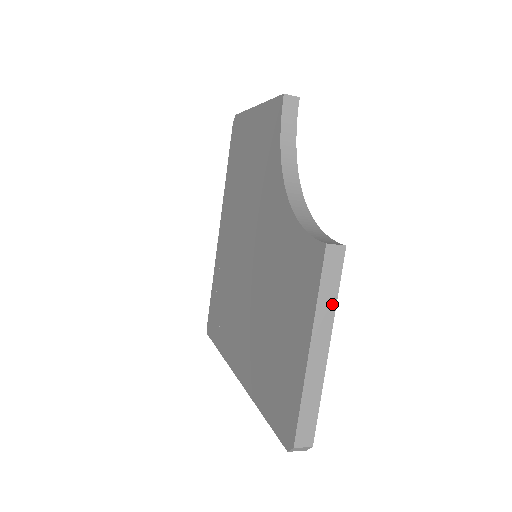
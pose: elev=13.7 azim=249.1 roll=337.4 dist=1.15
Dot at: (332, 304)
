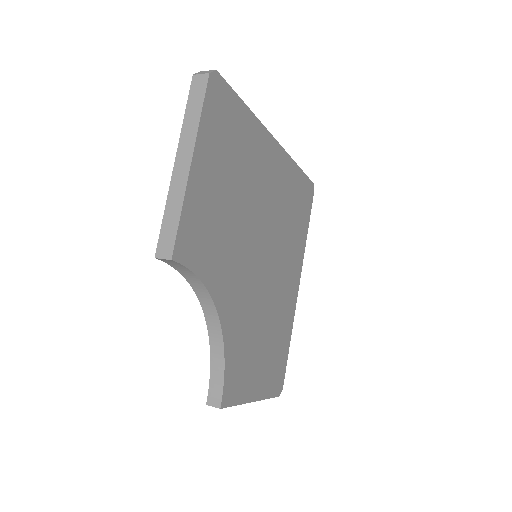
Dot at: (237, 404)
